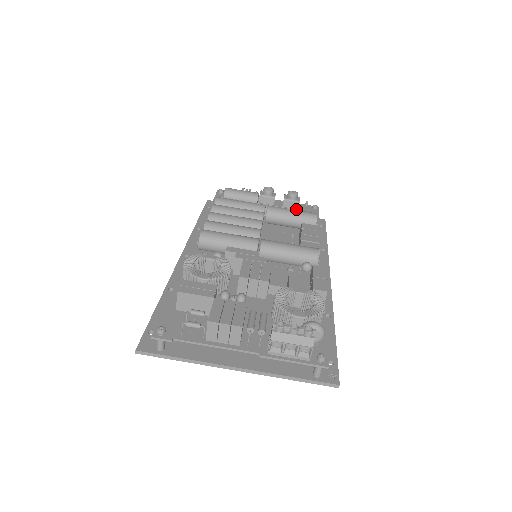
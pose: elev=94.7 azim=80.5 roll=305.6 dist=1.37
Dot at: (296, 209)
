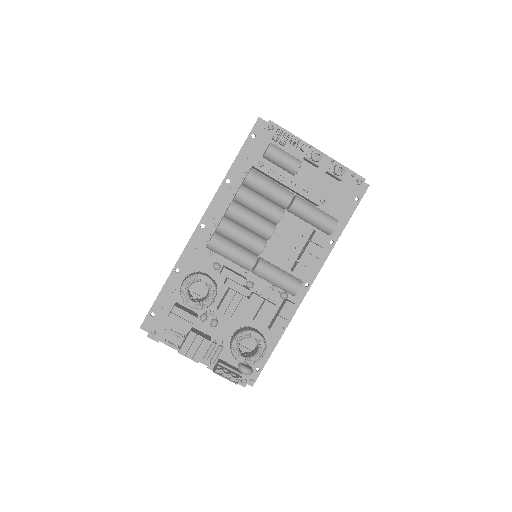
Dot at: (337, 181)
